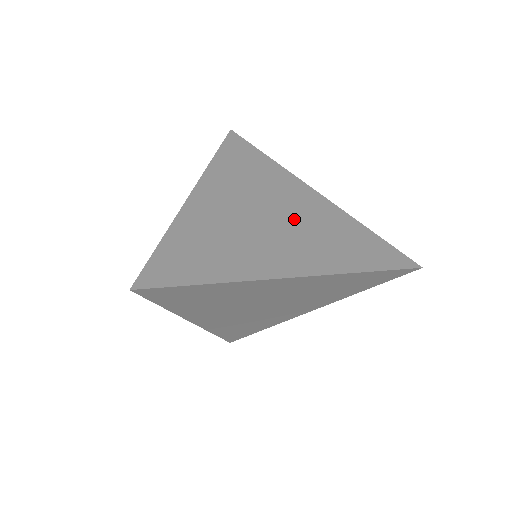
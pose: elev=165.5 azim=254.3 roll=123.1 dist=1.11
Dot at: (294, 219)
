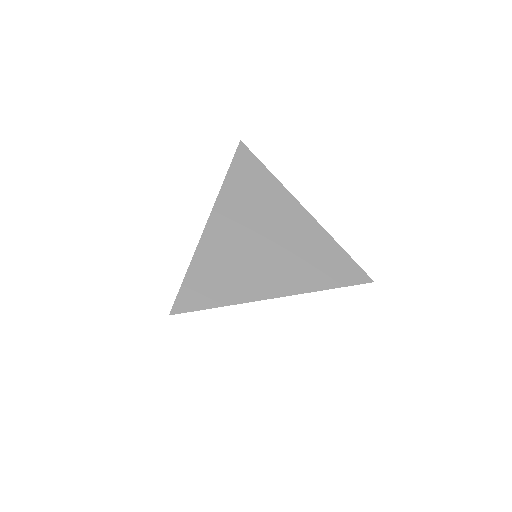
Dot at: (284, 241)
